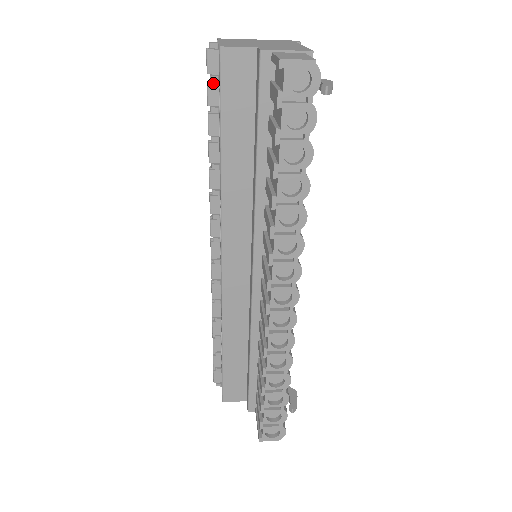
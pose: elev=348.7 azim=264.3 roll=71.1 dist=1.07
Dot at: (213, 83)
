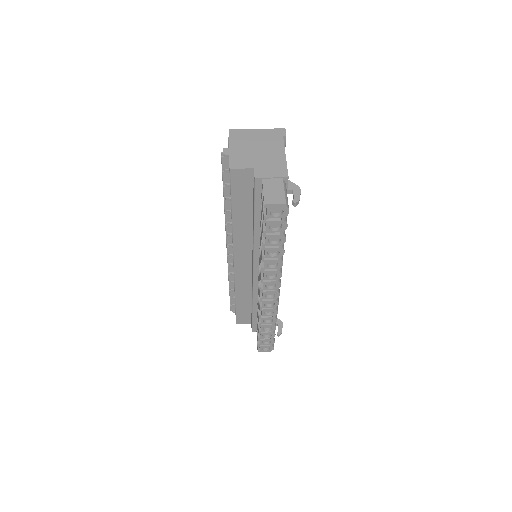
Dot at: (226, 172)
